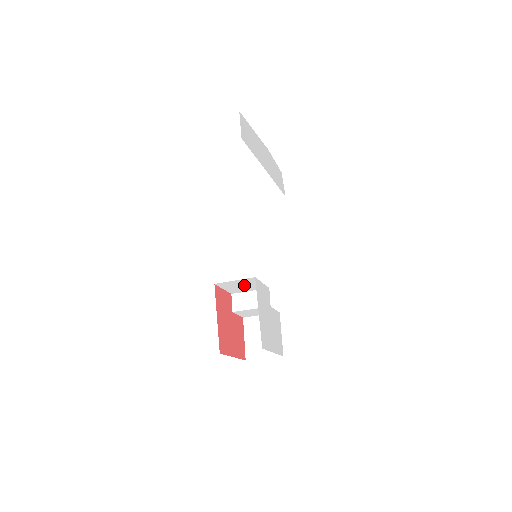
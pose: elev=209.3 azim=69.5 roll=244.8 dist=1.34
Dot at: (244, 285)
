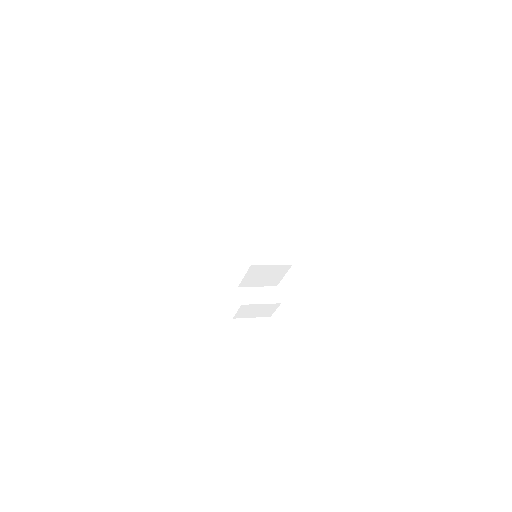
Dot at: (267, 275)
